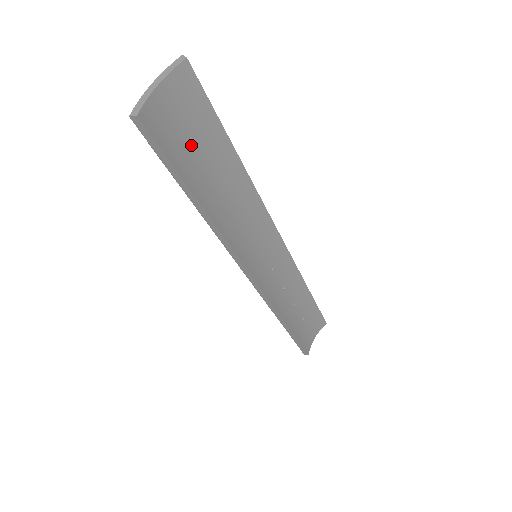
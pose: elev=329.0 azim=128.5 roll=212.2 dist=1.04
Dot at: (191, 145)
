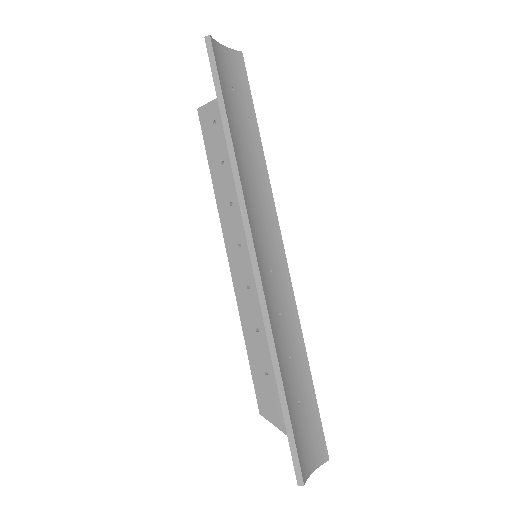
Dot at: (231, 91)
